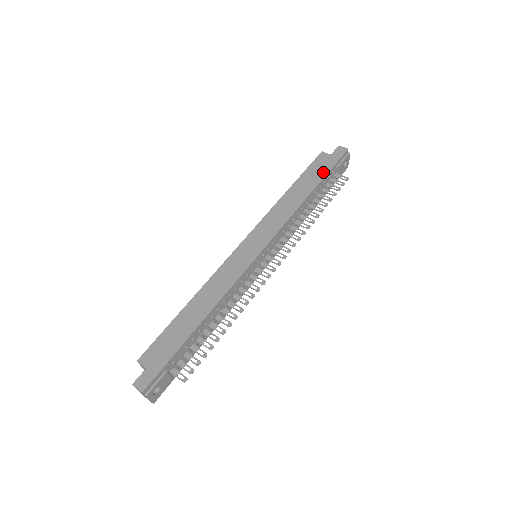
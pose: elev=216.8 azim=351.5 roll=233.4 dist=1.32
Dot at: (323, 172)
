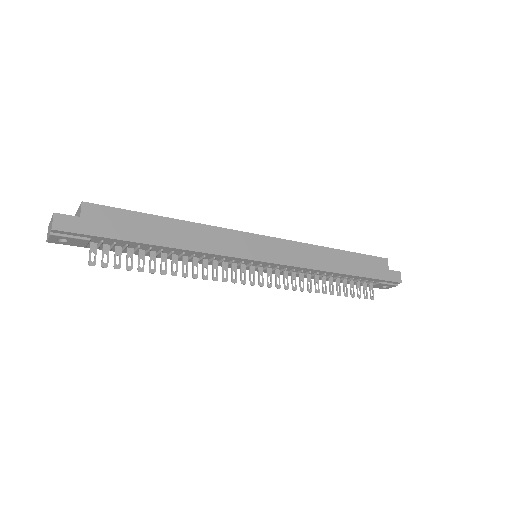
Dot at: (369, 273)
